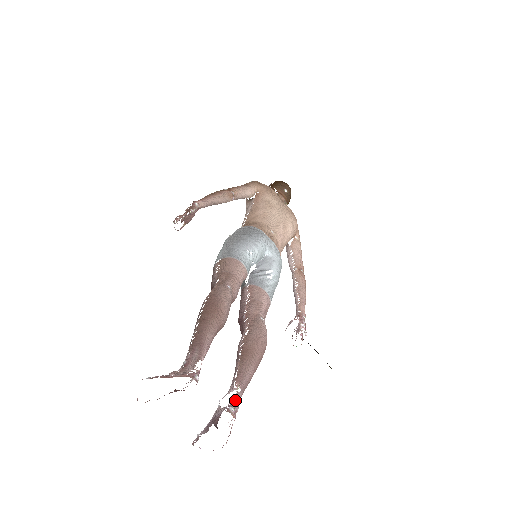
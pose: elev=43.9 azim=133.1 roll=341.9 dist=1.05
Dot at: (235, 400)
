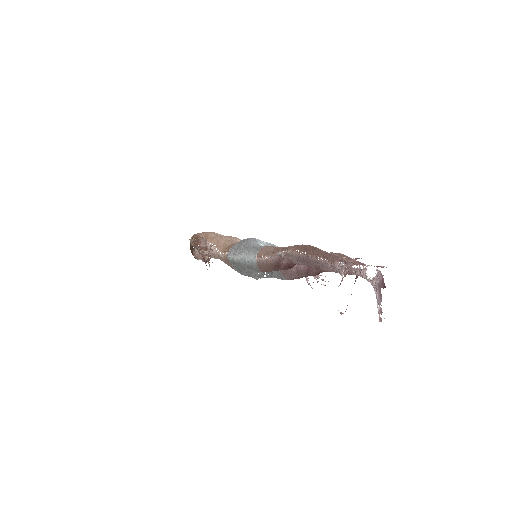
Dot at: occluded
